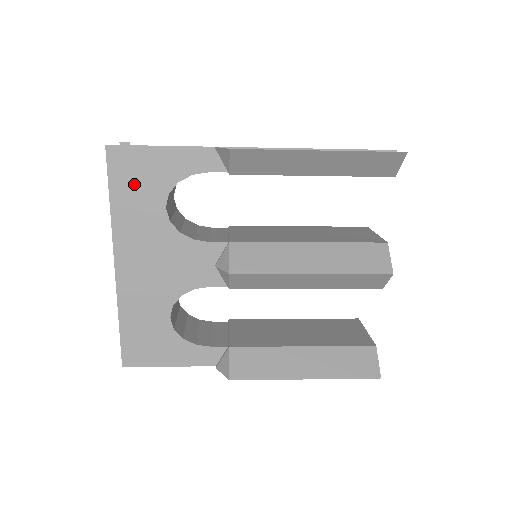
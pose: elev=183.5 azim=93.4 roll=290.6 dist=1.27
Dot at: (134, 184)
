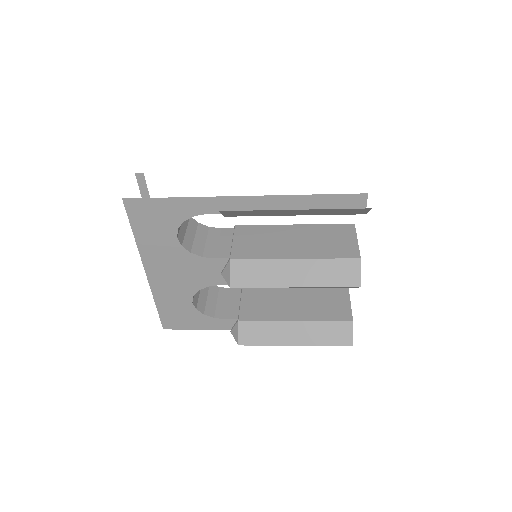
Dot at: (150, 223)
